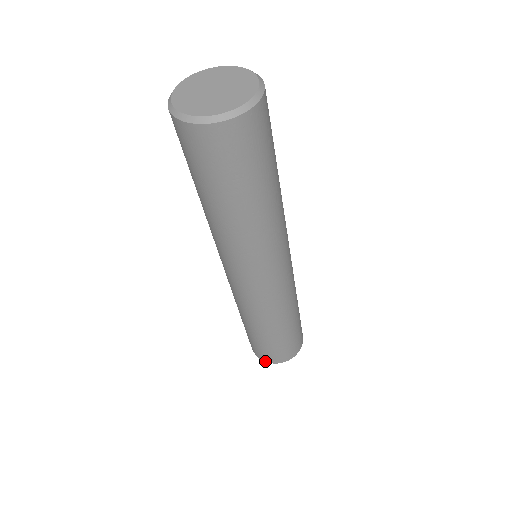
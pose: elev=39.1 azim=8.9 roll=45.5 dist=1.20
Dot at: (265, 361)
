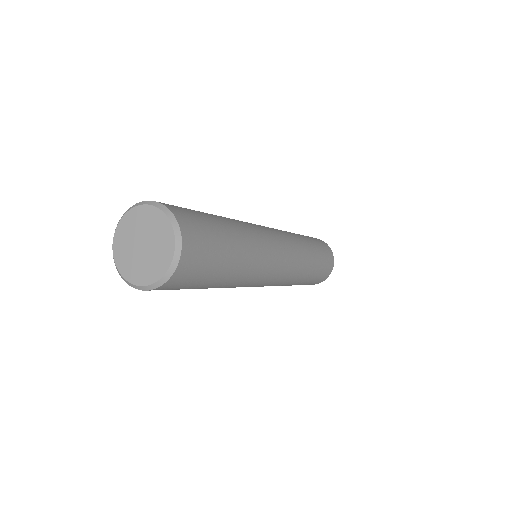
Dot at: occluded
